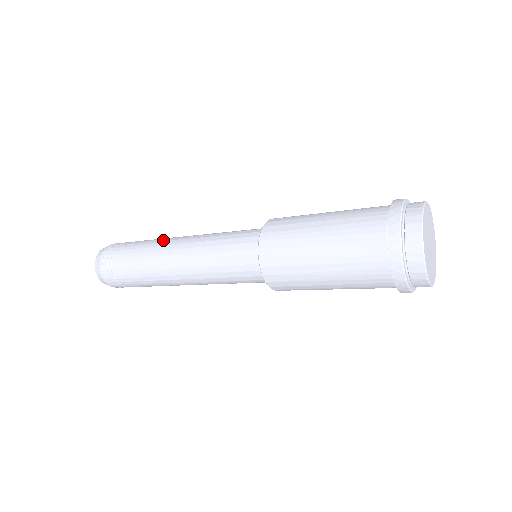
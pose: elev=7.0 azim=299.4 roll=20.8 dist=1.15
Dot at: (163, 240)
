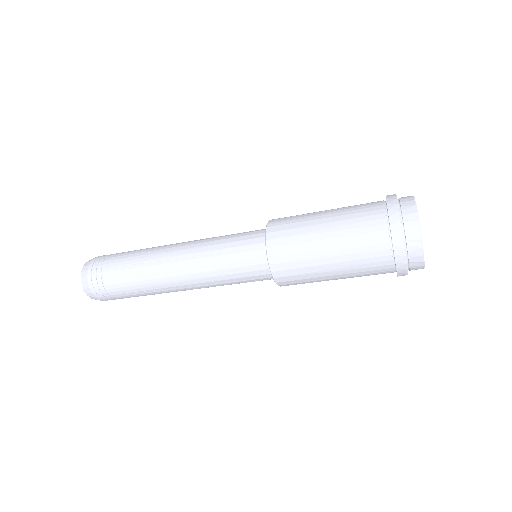
Dot at: occluded
